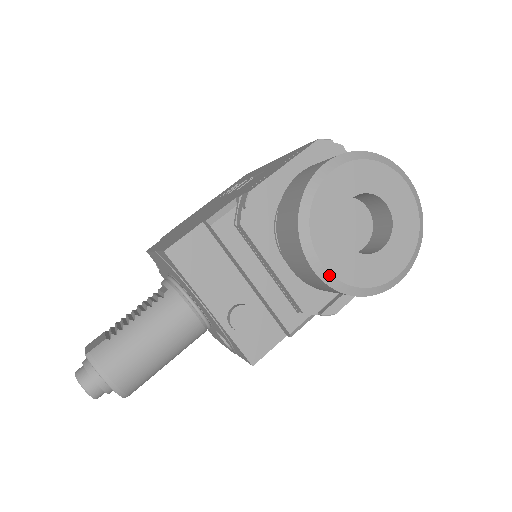
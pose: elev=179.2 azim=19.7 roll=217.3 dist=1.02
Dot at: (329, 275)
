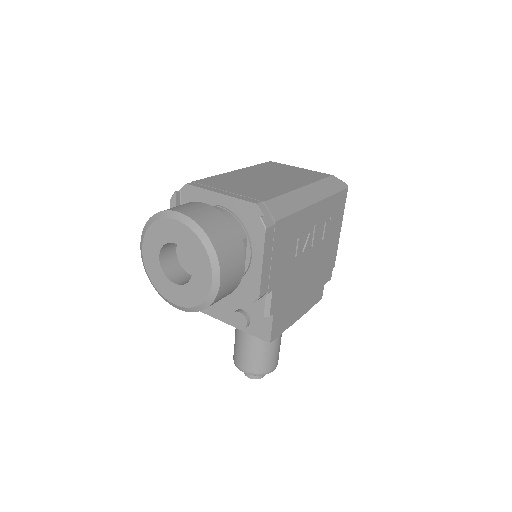
Dot at: (183, 308)
